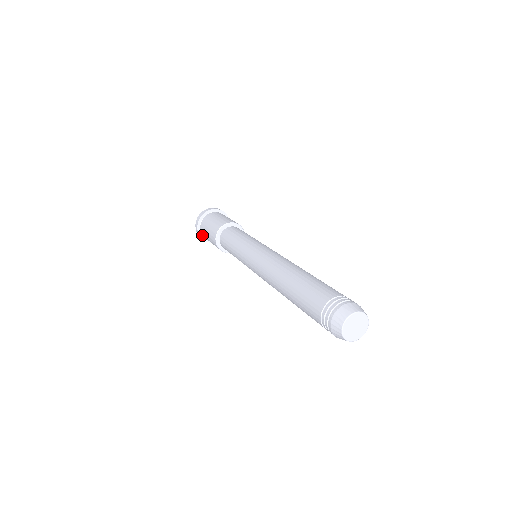
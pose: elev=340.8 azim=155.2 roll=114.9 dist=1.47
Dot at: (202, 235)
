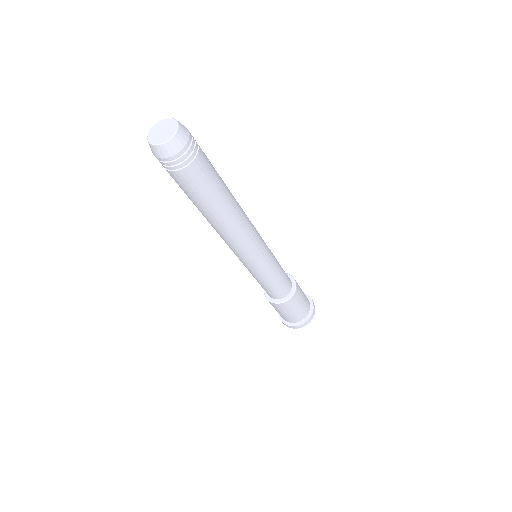
Dot at: (288, 323)
